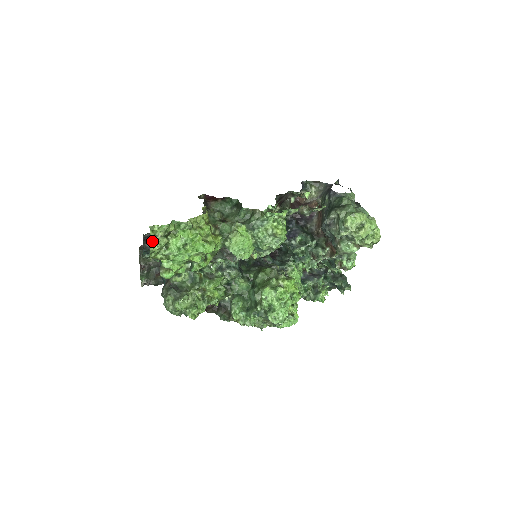
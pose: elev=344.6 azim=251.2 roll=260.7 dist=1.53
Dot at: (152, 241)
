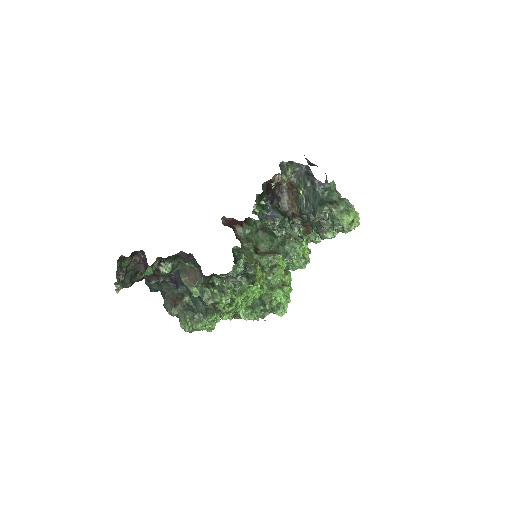
Dot at: (231, 313)
